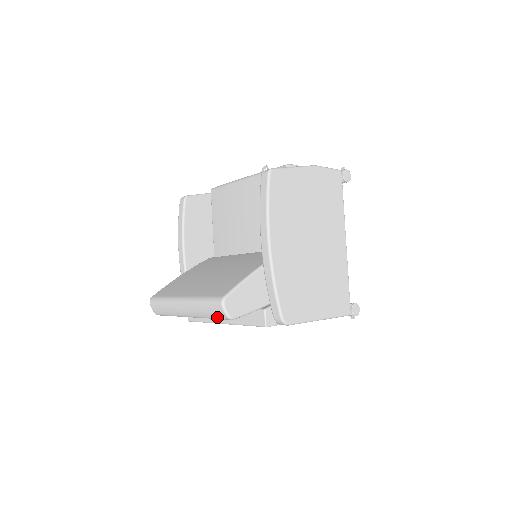
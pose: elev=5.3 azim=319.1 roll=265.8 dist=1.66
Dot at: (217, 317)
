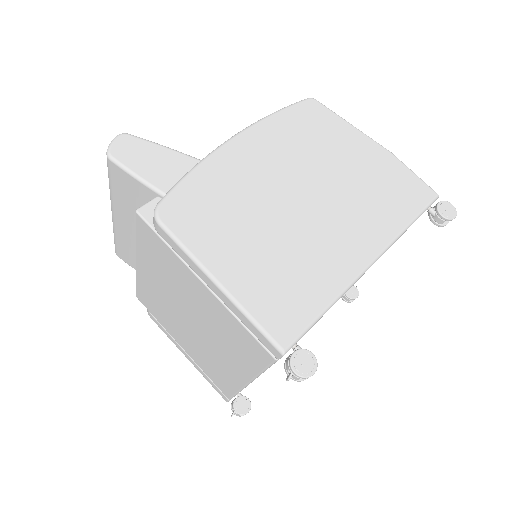
Dot at: occluded
